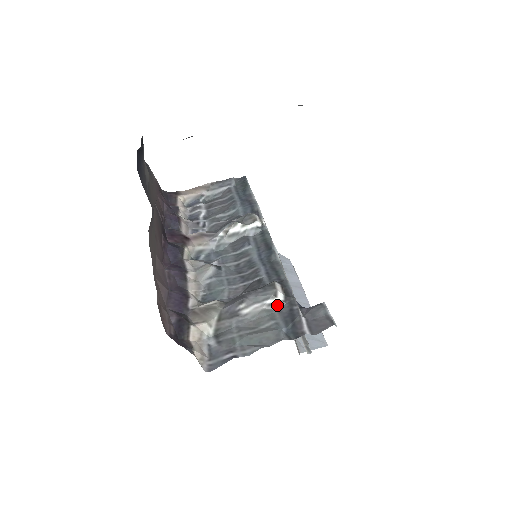
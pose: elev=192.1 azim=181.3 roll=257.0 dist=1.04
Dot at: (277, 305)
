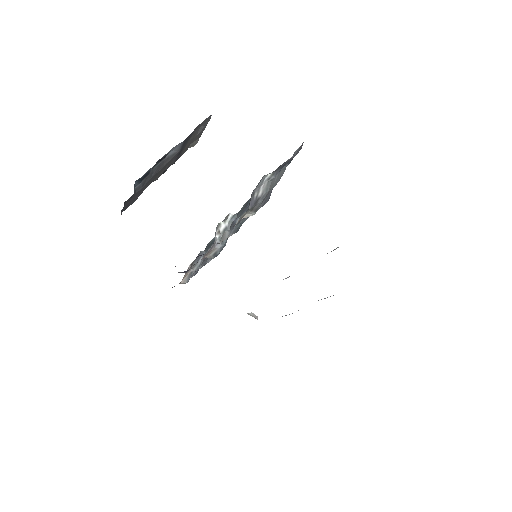
Dot at: (272, 176)
